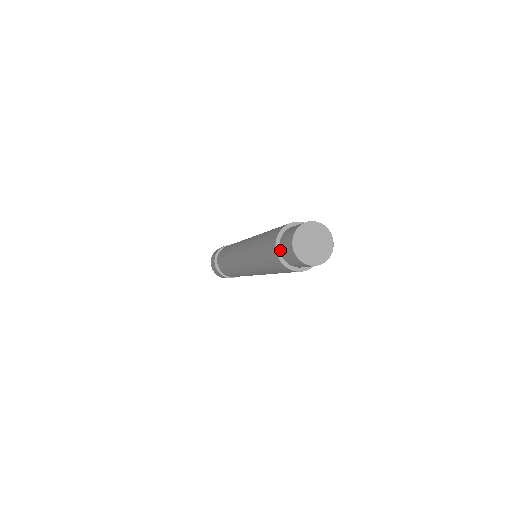
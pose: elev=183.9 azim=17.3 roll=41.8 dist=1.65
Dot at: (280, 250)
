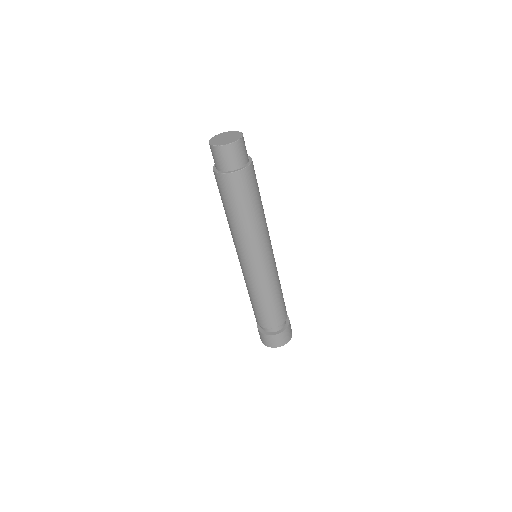
Dot at: occluded
